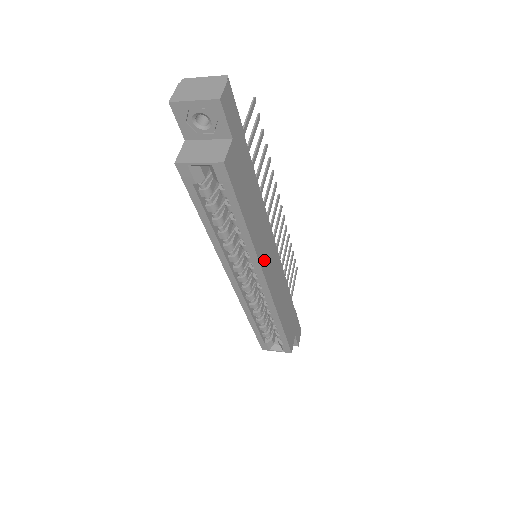
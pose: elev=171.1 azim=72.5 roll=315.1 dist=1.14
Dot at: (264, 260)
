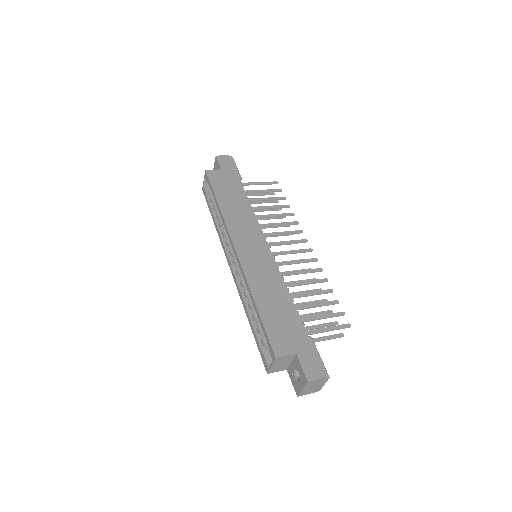
Dot at: (237, 234)
